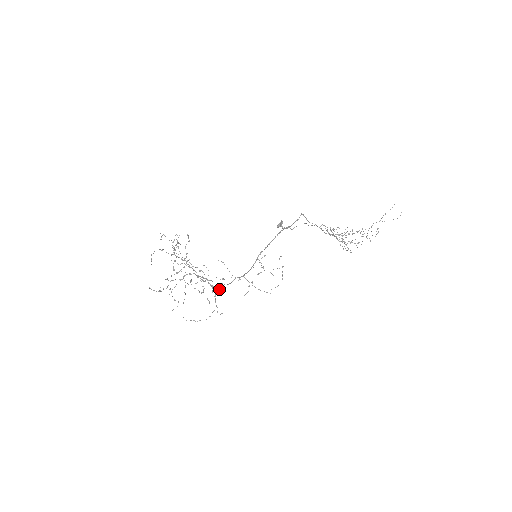
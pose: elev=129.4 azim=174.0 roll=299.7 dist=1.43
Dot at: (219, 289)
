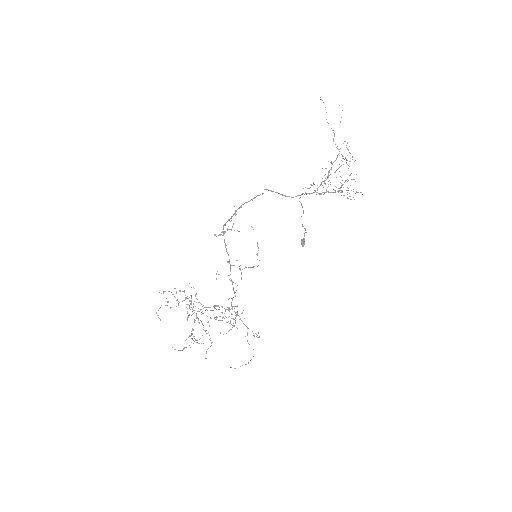
Dot at: occluded
